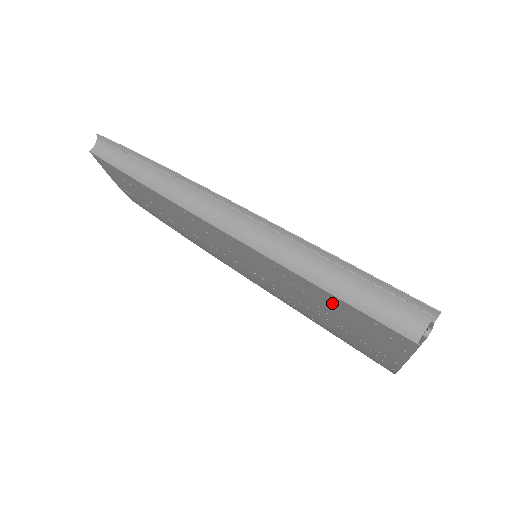
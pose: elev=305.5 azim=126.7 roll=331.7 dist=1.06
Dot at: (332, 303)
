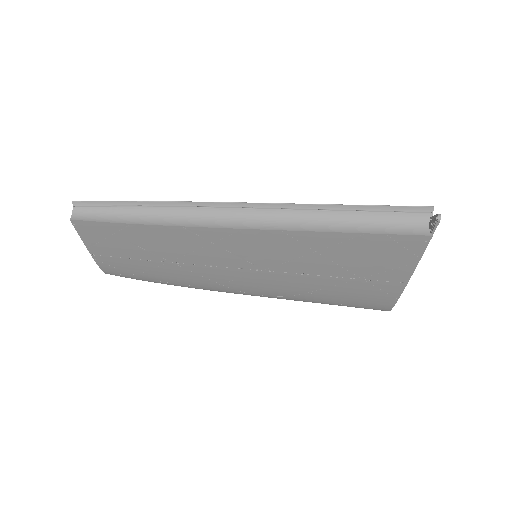
Dot at: (351, 246)
